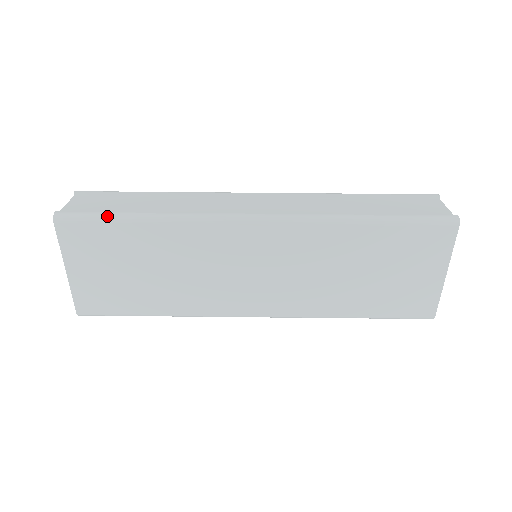
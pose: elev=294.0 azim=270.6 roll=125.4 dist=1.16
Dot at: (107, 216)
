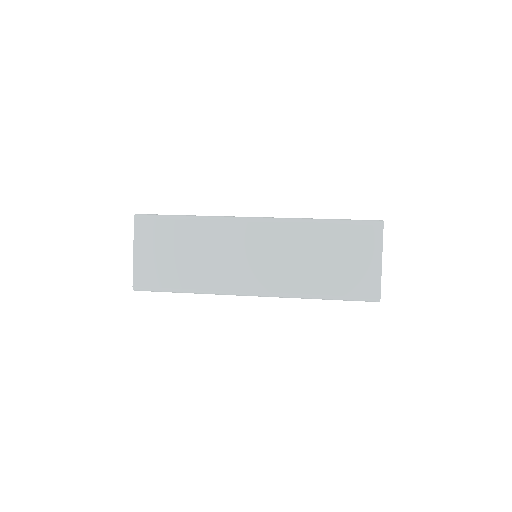
Dot at: (166, 216)
